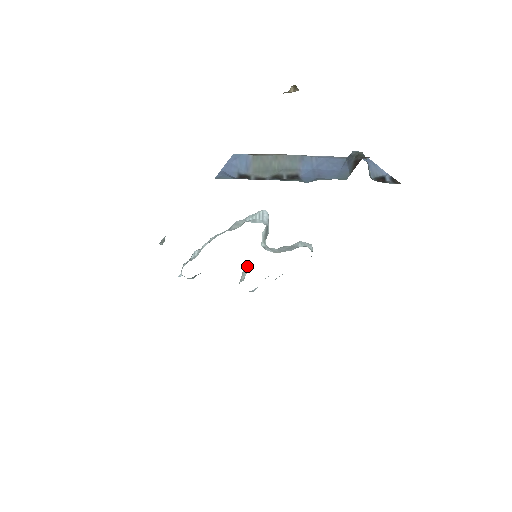
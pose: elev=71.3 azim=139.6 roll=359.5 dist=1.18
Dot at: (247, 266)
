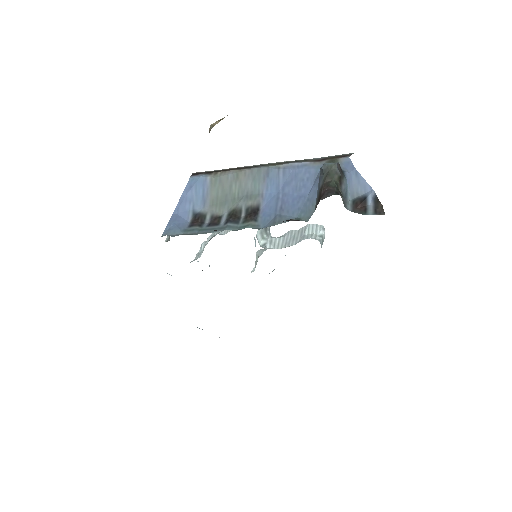
Dot at: (259, 250)
